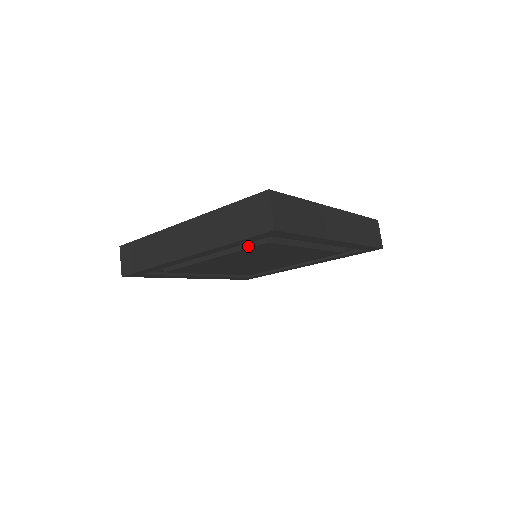
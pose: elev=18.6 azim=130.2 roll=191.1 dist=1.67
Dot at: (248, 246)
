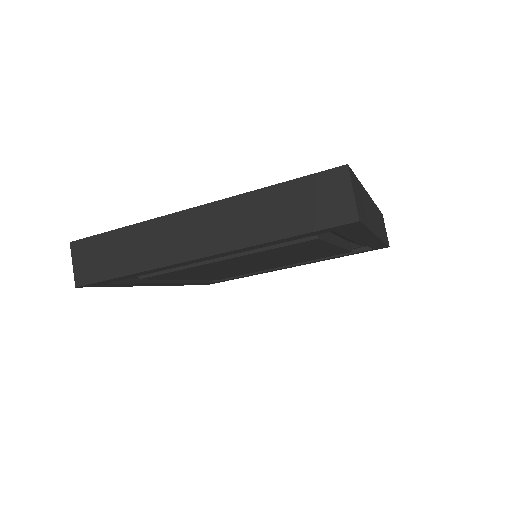
Dot at: (285, 243)
